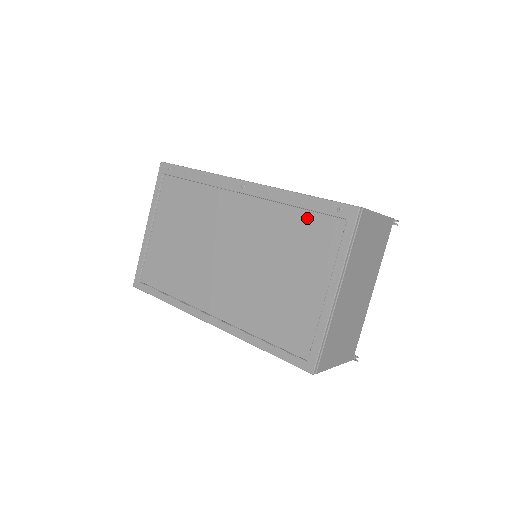
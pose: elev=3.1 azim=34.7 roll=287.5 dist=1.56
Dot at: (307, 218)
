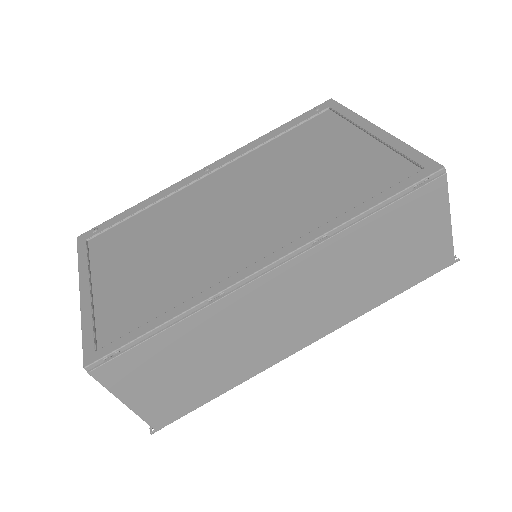
Dot at: (294, 133)
